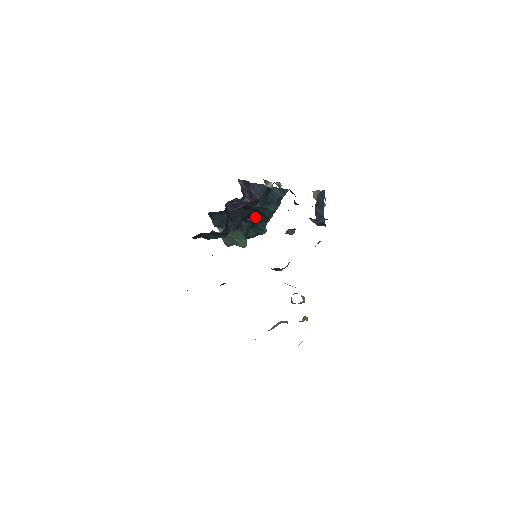
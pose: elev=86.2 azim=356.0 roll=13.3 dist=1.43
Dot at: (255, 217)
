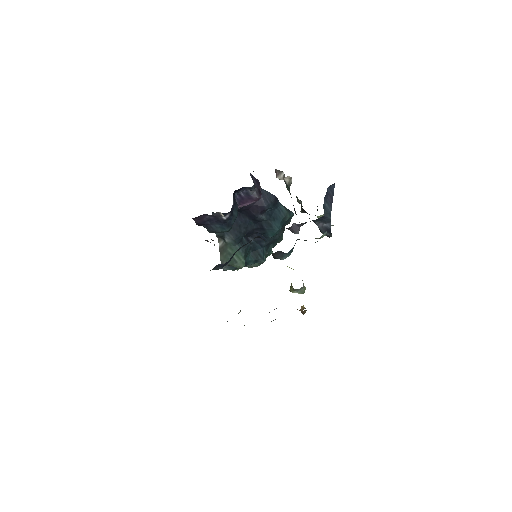
Dot at: (257, 238)
